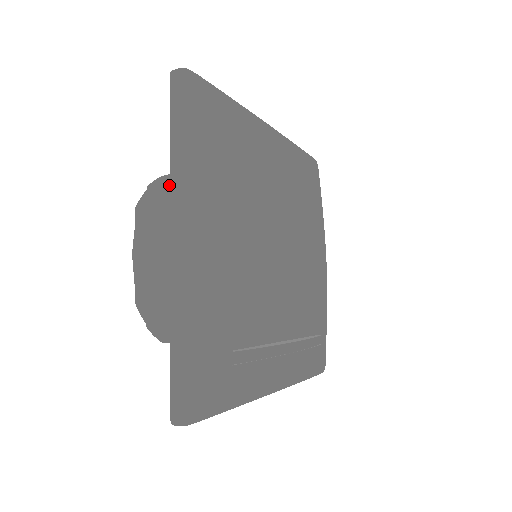
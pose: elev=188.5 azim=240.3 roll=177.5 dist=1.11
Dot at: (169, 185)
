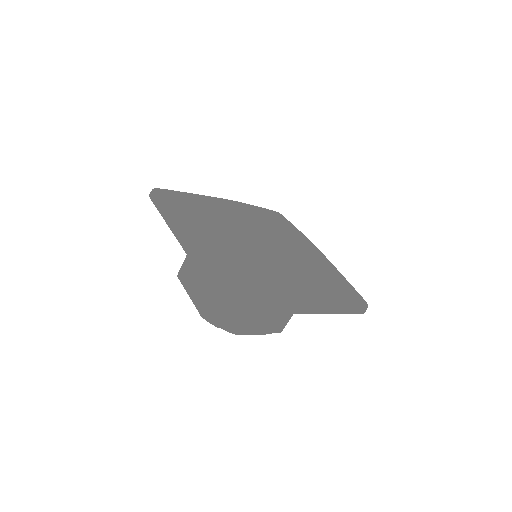
Dot at: occluded
